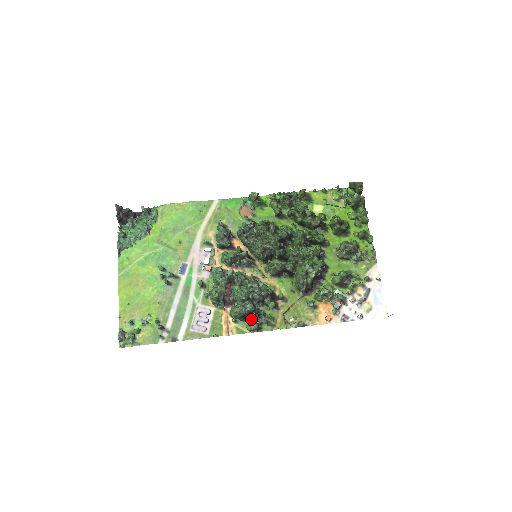
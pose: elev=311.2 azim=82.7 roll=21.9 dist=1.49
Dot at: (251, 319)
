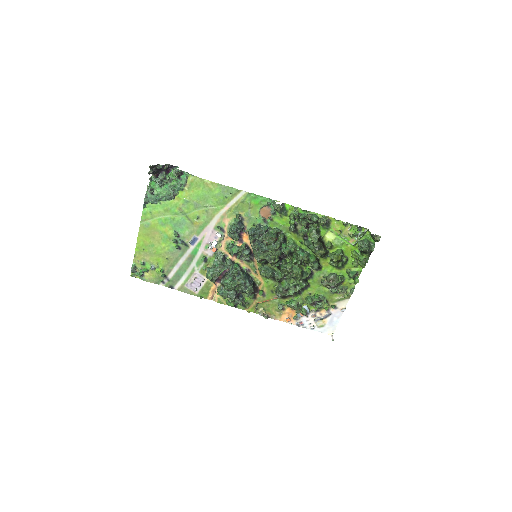
Dot at: occluded
